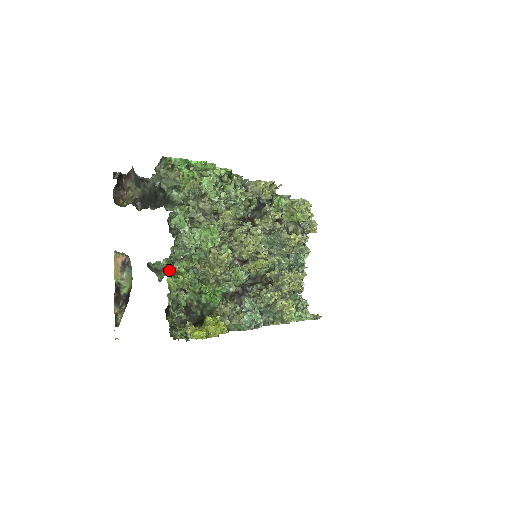
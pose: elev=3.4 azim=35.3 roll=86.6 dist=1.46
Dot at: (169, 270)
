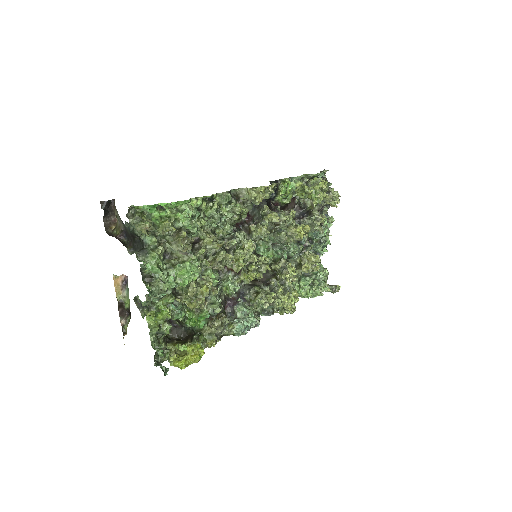
Dot at: (150, 308)
